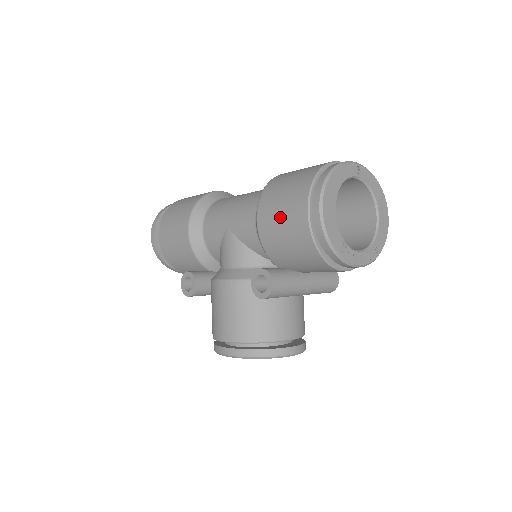
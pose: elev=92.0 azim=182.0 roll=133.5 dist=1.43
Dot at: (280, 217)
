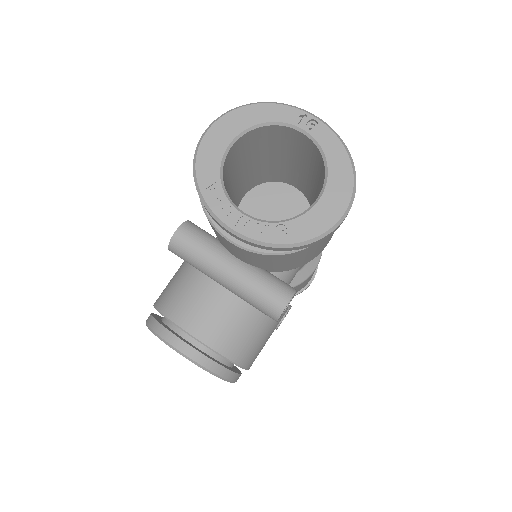
Dot at: occluded
